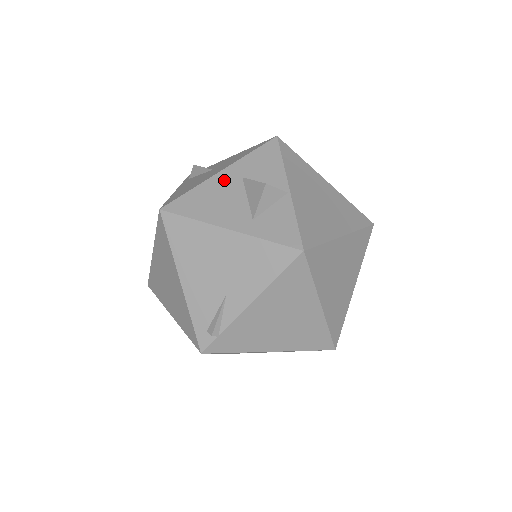
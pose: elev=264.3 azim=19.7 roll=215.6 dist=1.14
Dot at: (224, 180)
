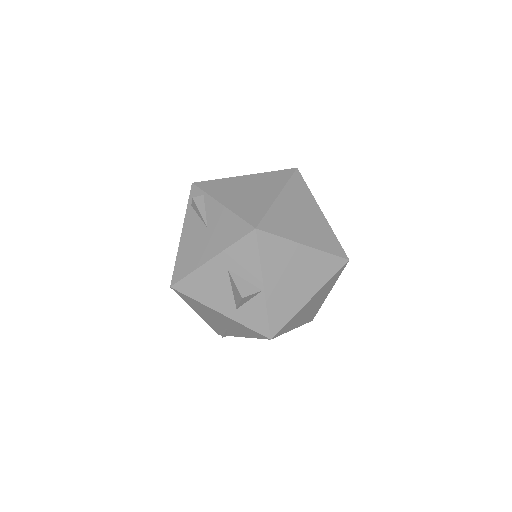
Dot at: (214, 269)
